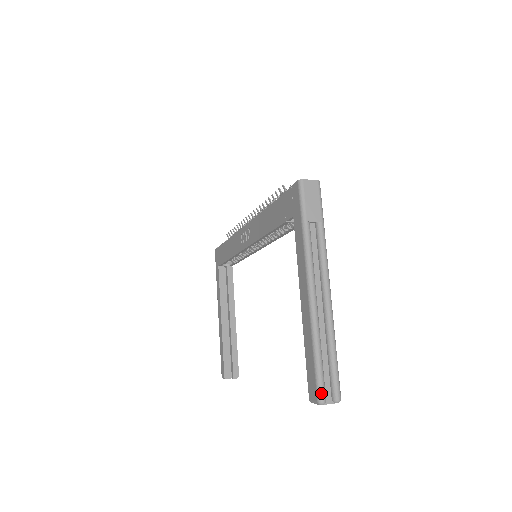
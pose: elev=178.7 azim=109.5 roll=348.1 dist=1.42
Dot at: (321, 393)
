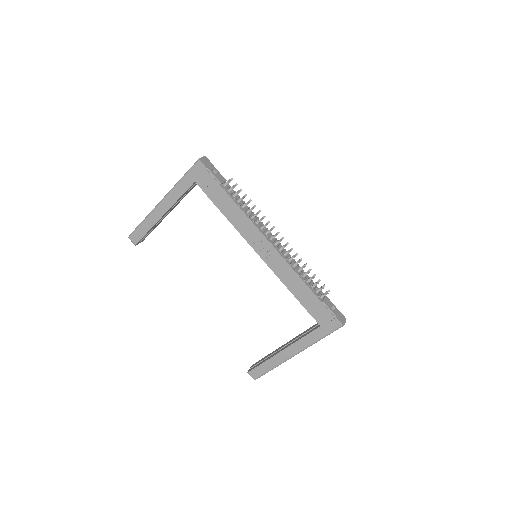
Dot at: occluded
